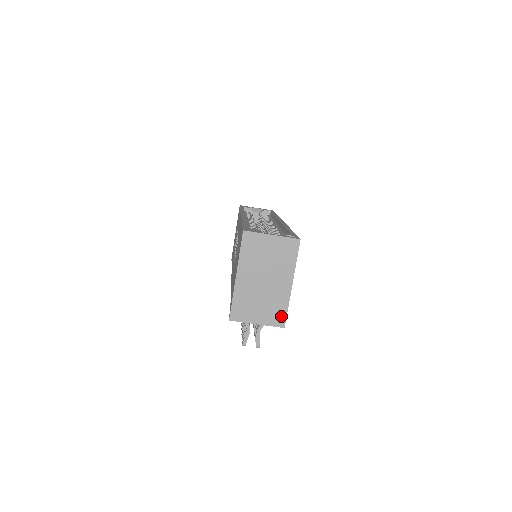
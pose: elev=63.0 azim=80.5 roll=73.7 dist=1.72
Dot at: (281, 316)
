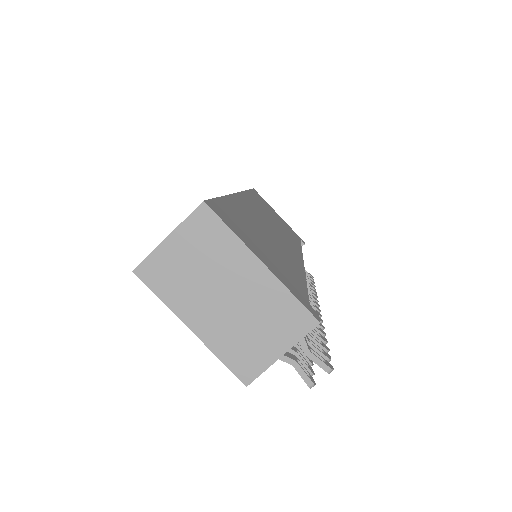
Dot at: (298, 314)
